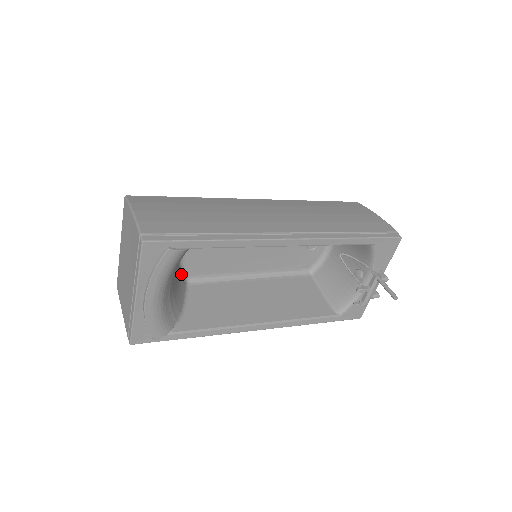
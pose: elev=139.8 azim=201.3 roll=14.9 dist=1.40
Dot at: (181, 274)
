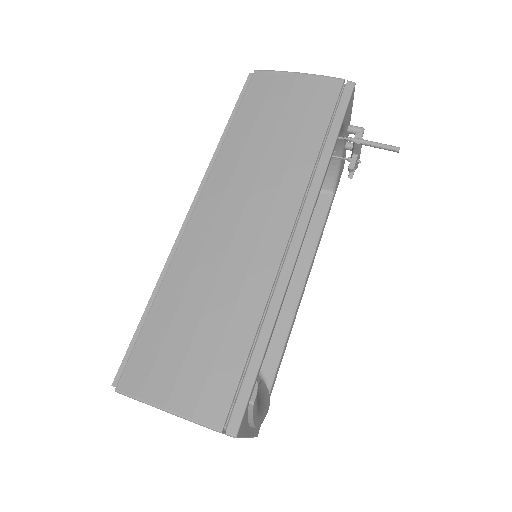
Dot at: occluded
